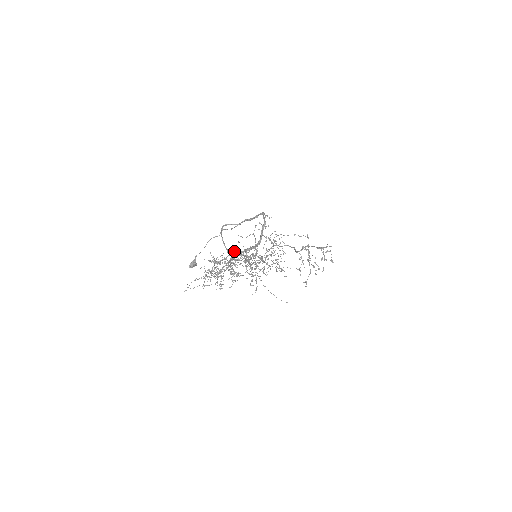
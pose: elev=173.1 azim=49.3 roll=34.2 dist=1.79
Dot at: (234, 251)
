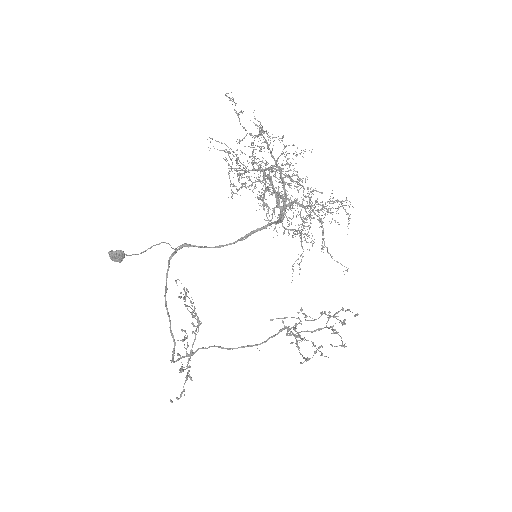
Dot at: occluded
